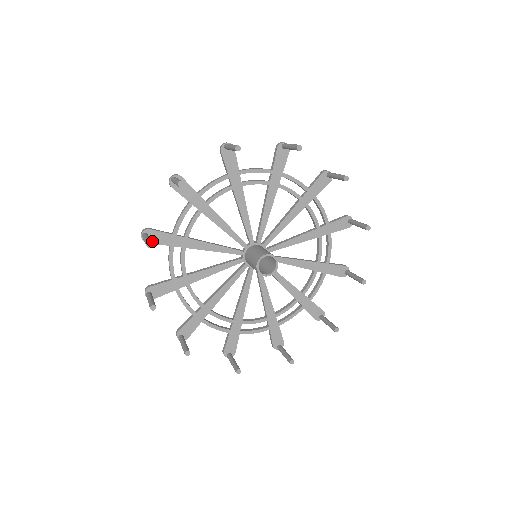
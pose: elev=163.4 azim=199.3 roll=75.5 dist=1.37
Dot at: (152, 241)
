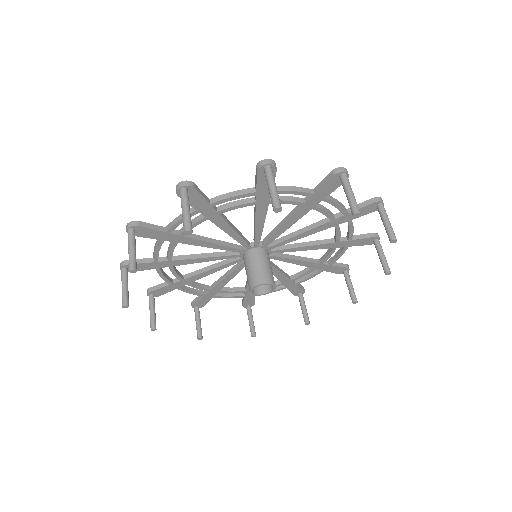
Dot at: (160, 294)
